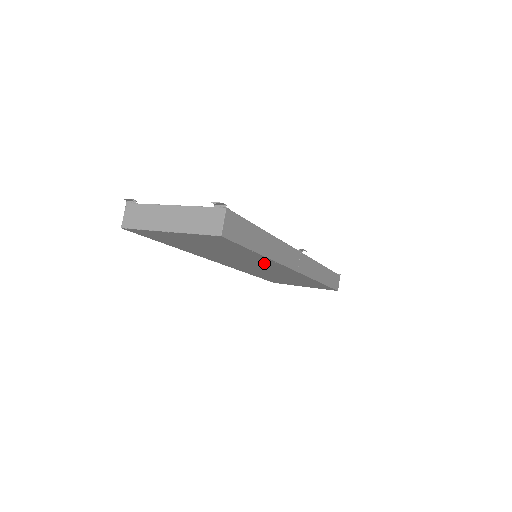
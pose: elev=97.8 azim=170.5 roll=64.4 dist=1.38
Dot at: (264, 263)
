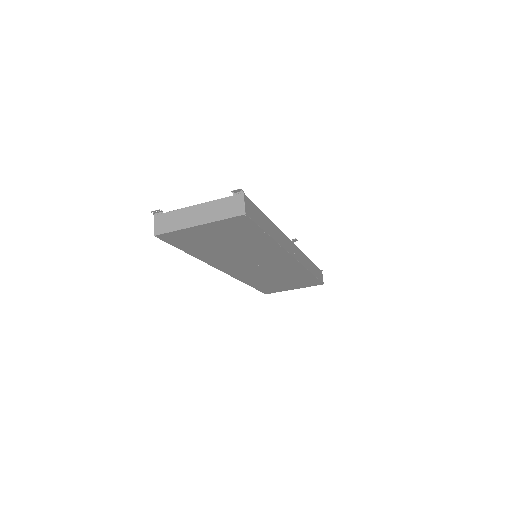
Dot at: (268, 253)
